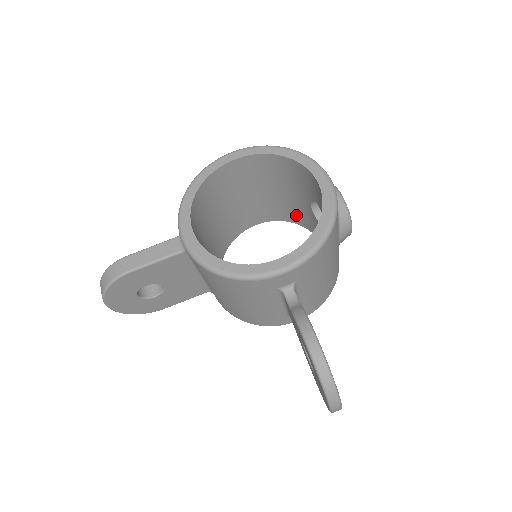
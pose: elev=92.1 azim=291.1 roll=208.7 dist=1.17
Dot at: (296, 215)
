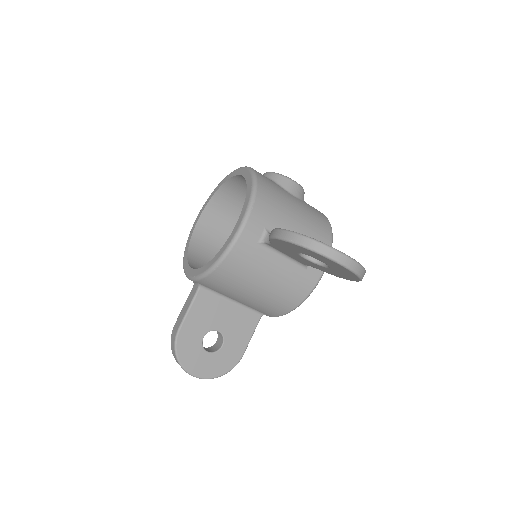
Dot at: occluded
